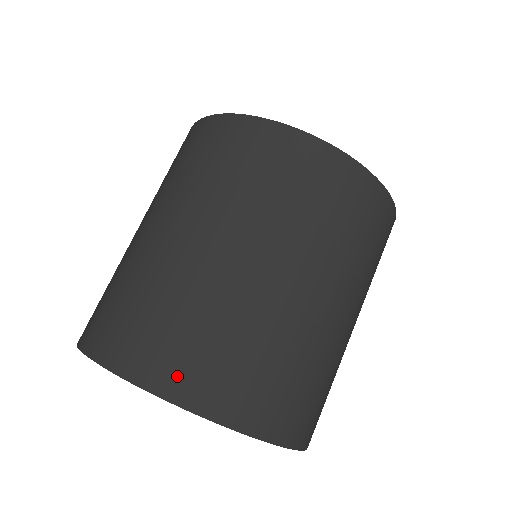
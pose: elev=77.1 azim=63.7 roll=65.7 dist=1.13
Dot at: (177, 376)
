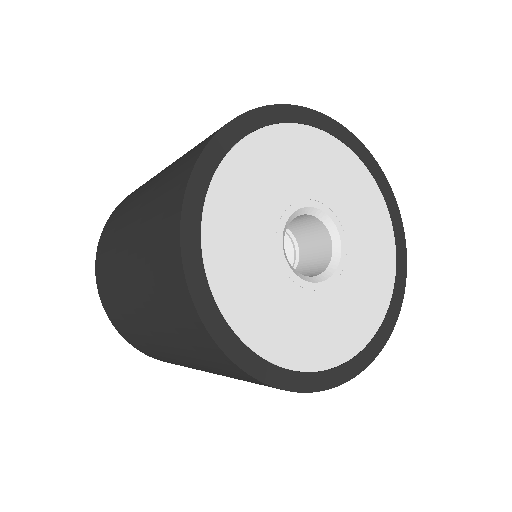
Dot at: (144, 352)
